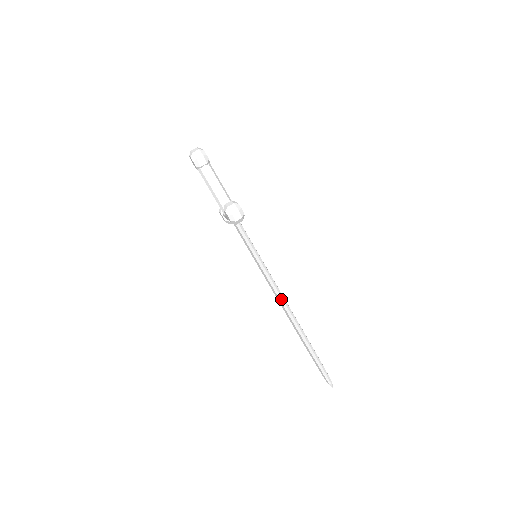
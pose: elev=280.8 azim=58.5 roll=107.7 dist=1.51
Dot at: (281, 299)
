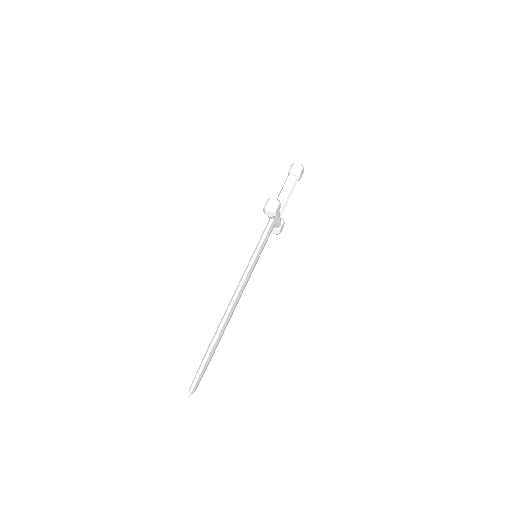
Dot at: (234, 294)
